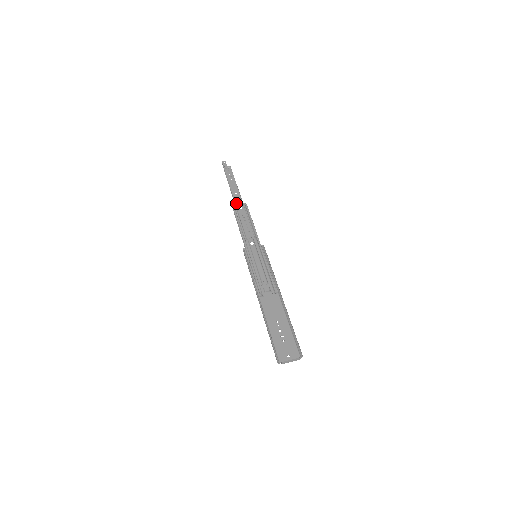
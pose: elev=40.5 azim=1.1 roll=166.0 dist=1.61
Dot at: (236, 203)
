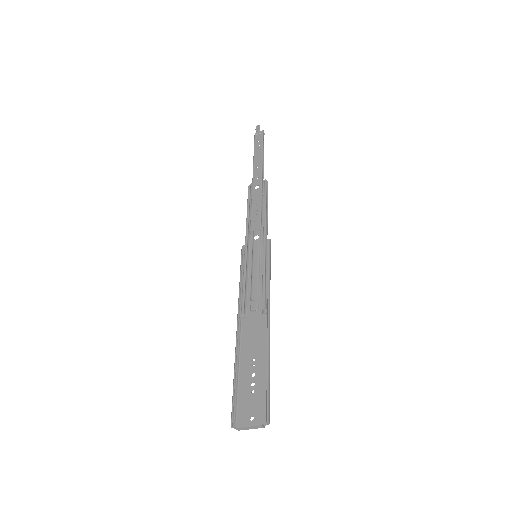
Dot at: (253, 181)
